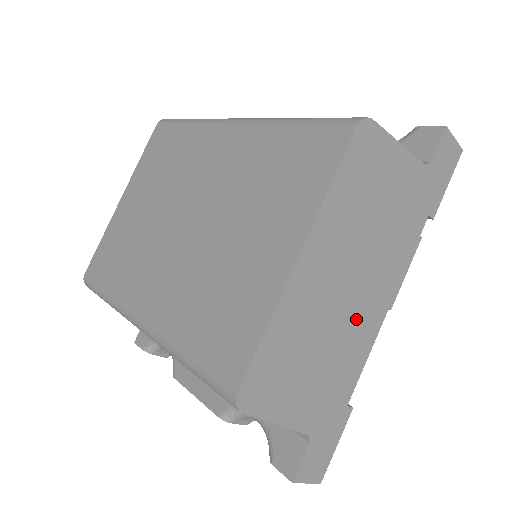
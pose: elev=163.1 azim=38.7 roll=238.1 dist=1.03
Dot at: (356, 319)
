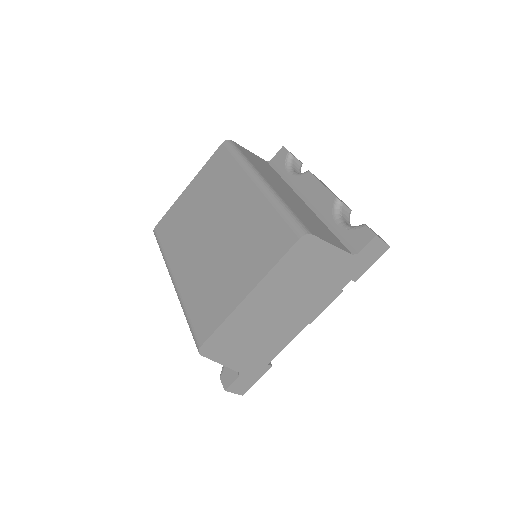
Dot at: (282, 326)
